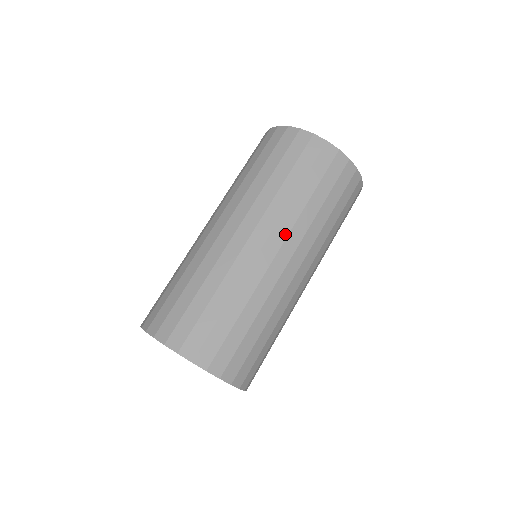
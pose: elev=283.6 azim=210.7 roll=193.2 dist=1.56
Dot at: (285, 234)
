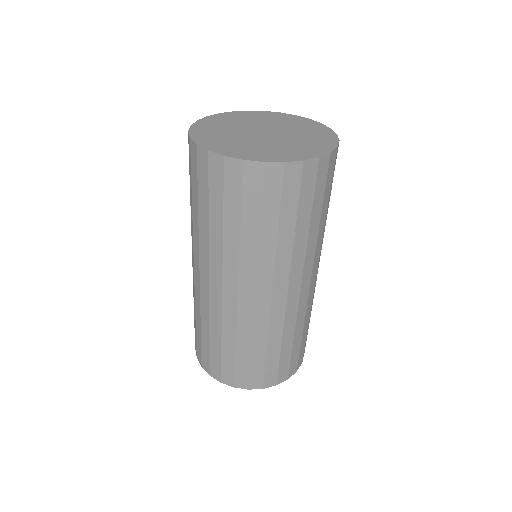
Dot at: (253, 277)
